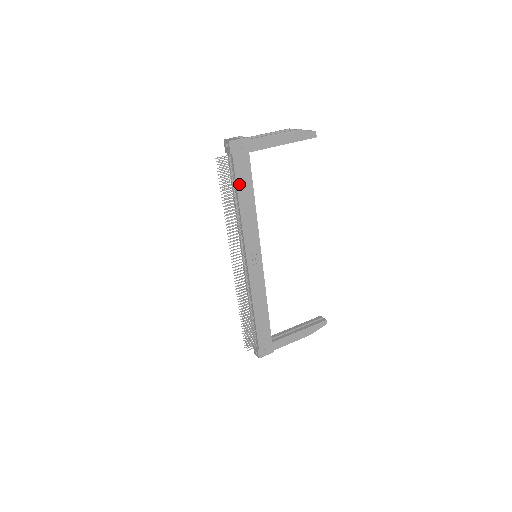
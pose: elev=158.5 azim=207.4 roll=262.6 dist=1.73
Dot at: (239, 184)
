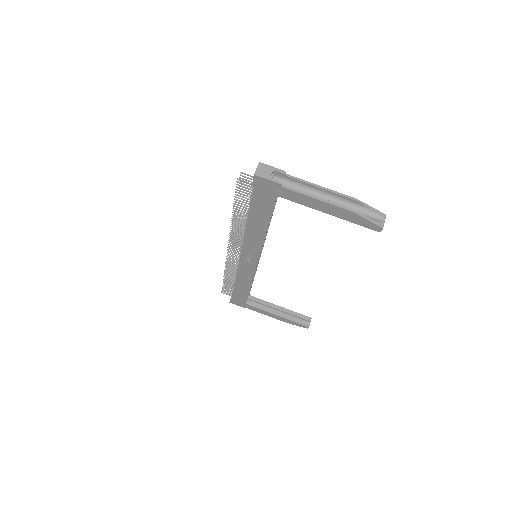
Dot at: (253, 209)
